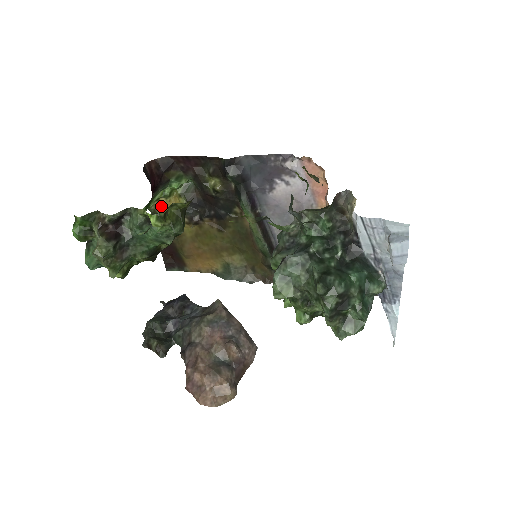
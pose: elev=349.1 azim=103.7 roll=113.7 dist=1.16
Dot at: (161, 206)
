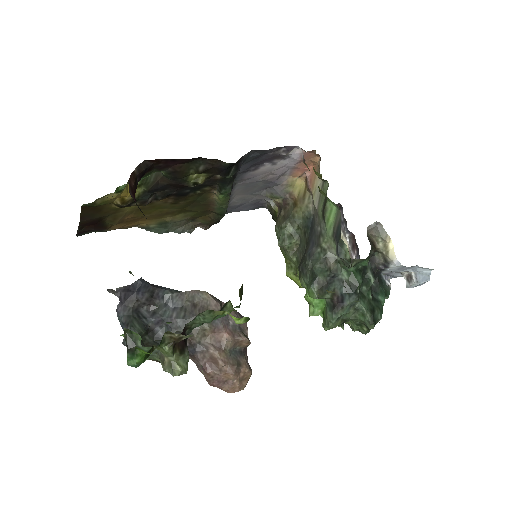
Dot at: (103, 197)
